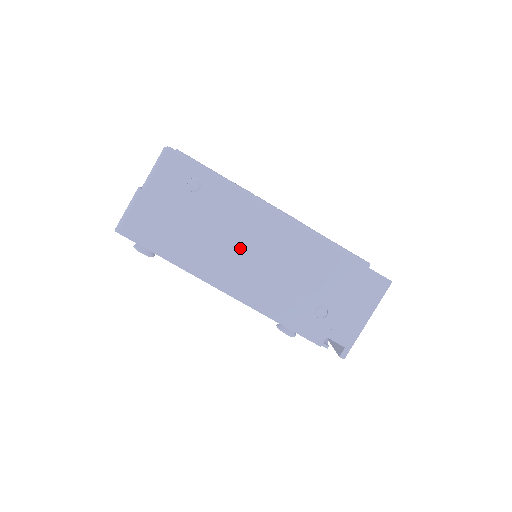
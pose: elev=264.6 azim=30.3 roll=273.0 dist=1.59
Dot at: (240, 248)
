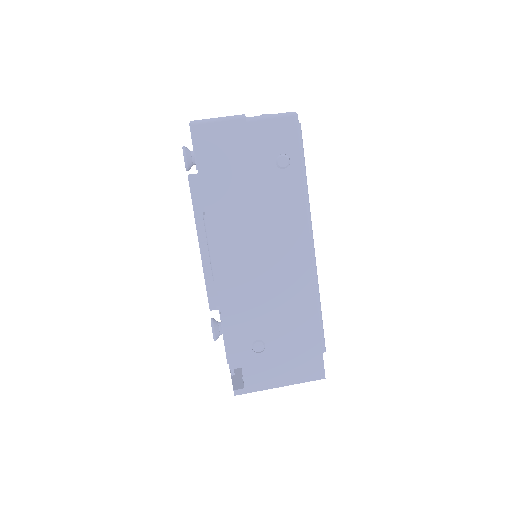
Dot at: (260, 241)
